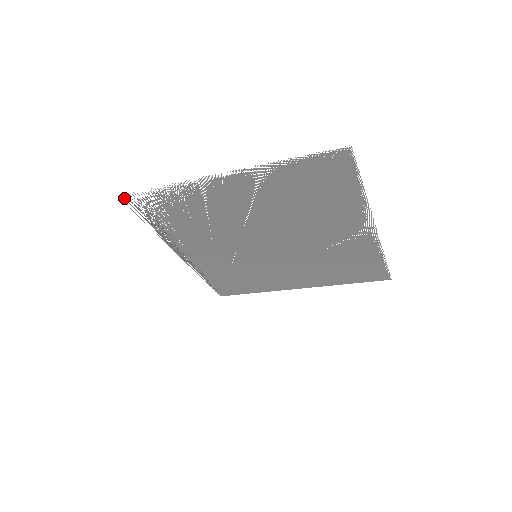
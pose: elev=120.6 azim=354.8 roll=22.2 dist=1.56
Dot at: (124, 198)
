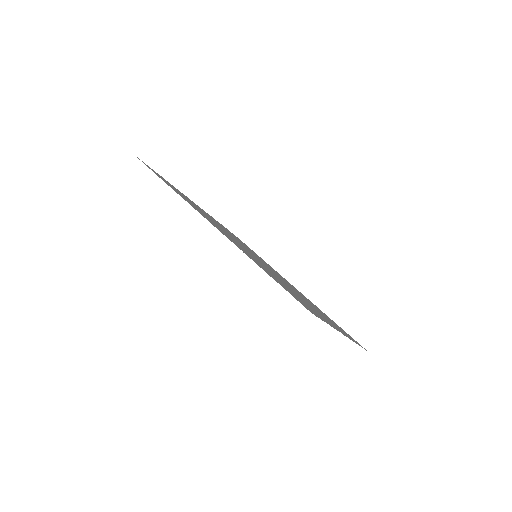
Dot at: occluded
